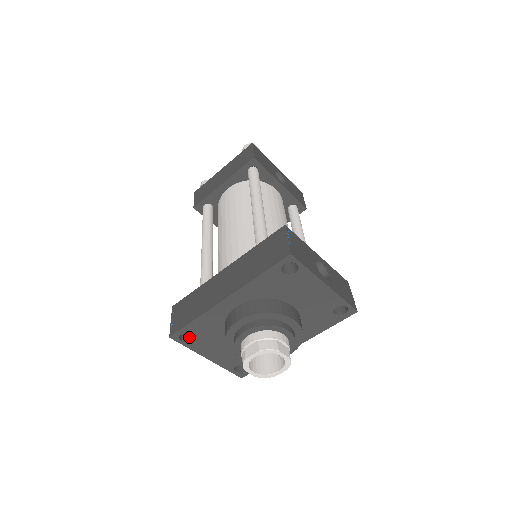
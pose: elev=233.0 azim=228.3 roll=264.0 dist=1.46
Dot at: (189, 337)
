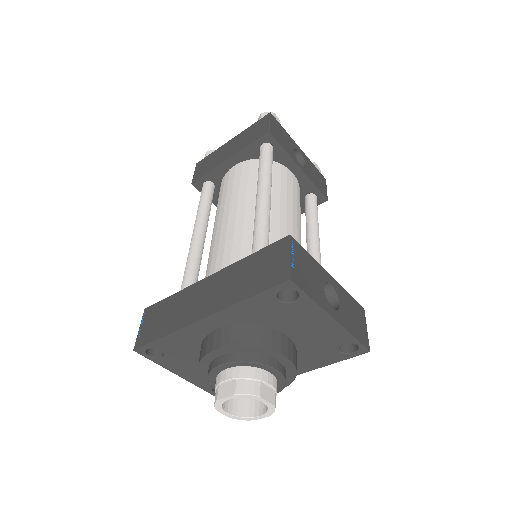
Dot at: (159, 351)
